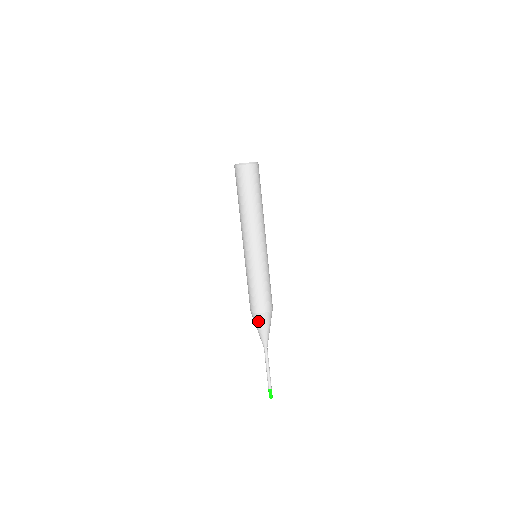
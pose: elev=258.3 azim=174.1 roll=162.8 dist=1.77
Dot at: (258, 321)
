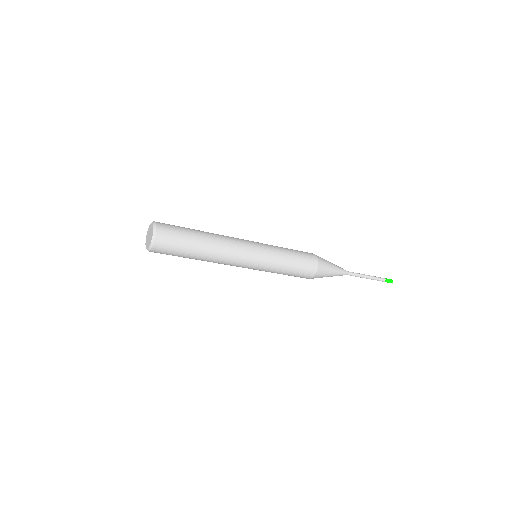
Dot at: occluded
